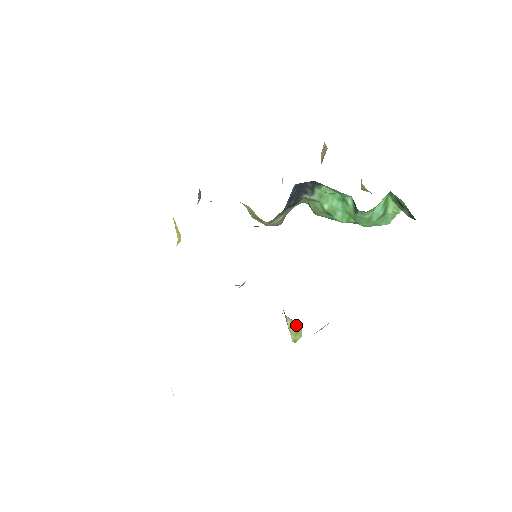
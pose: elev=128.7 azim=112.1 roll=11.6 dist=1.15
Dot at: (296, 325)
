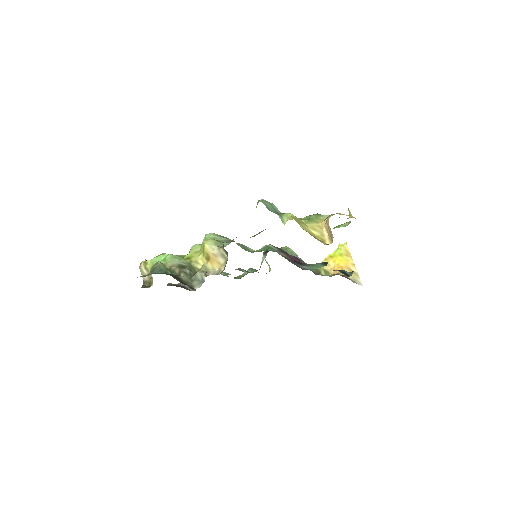
Dot at: (268, 264)
